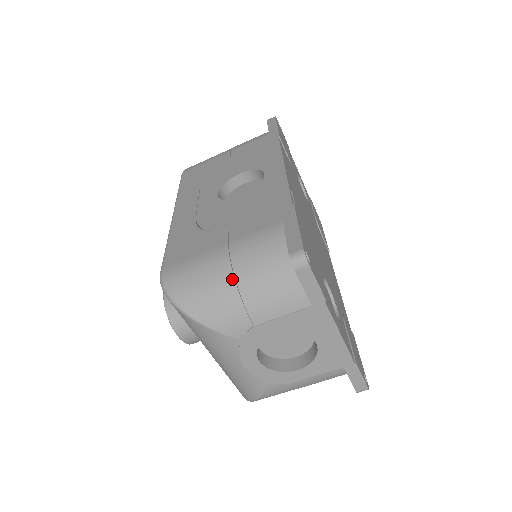
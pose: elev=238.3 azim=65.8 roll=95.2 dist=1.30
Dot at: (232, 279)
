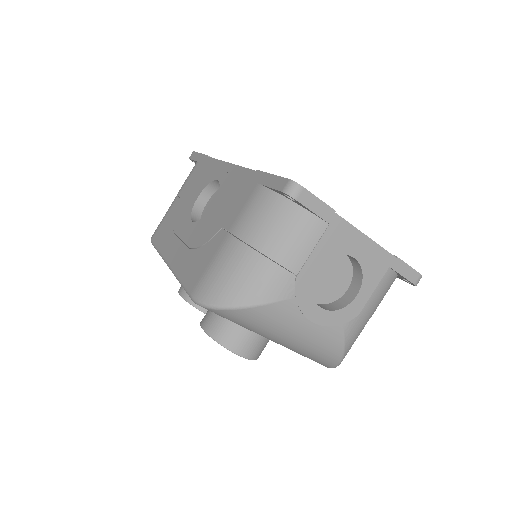
Dot at: (252, 251)
